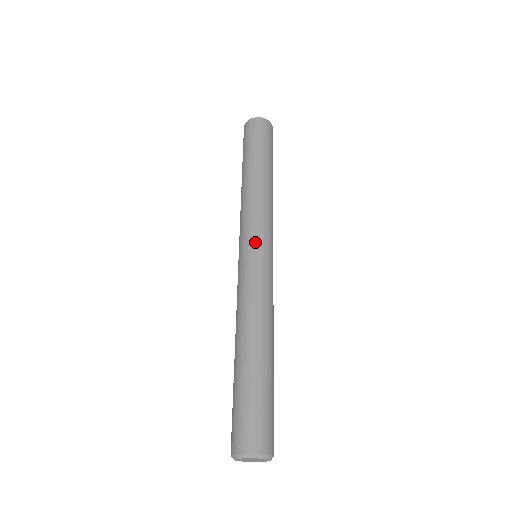
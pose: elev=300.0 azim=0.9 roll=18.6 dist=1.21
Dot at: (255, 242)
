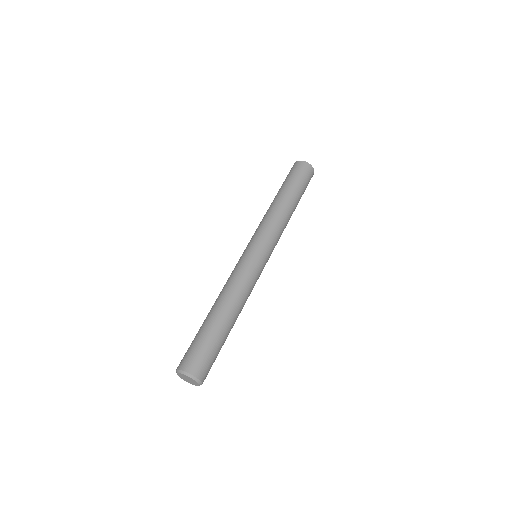
Dot at: (262, 248)
